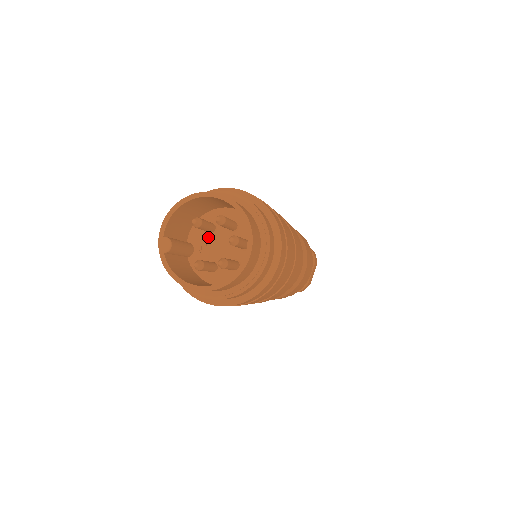
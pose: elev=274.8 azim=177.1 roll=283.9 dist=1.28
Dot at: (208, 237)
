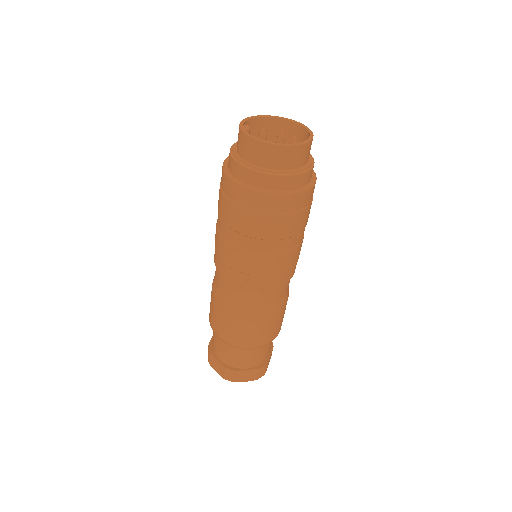
Dot at: occluded
